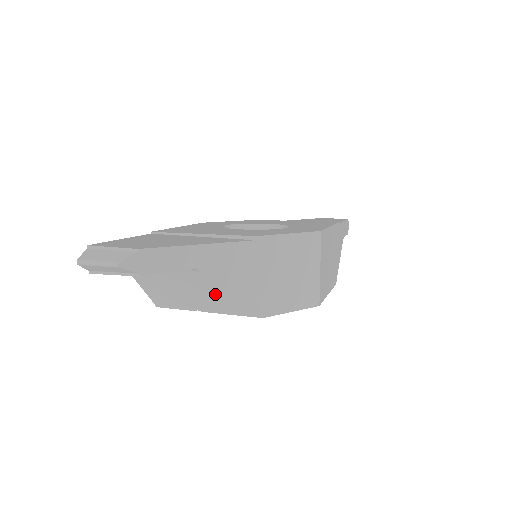
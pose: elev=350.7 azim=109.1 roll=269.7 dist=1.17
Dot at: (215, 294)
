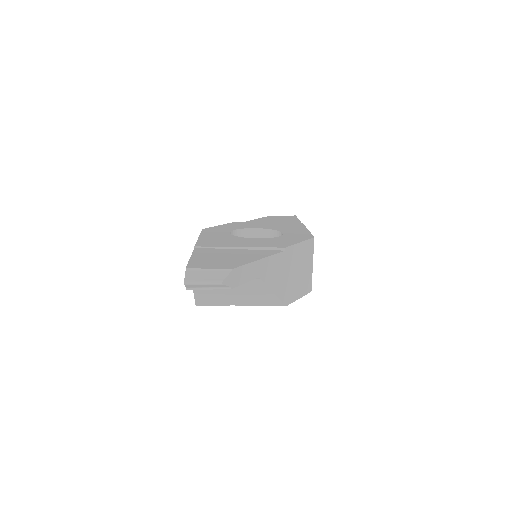
Dot at: (258, 293)
